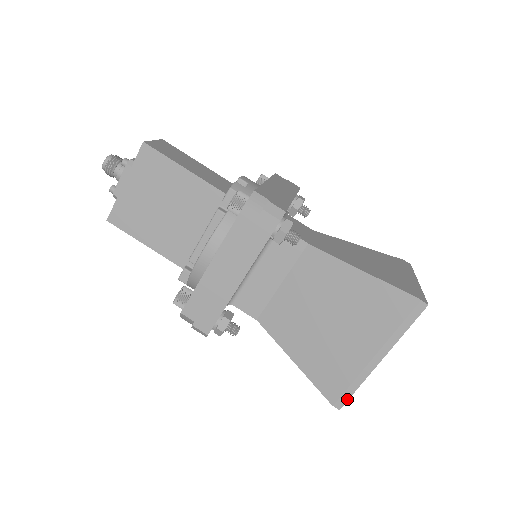
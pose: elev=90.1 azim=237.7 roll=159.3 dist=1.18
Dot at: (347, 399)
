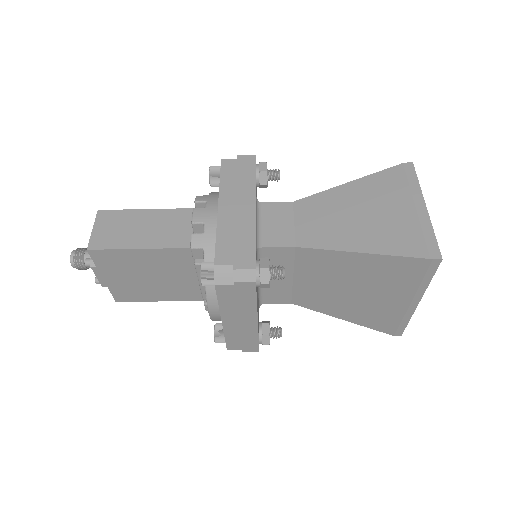
Dot at: (403, 329)
